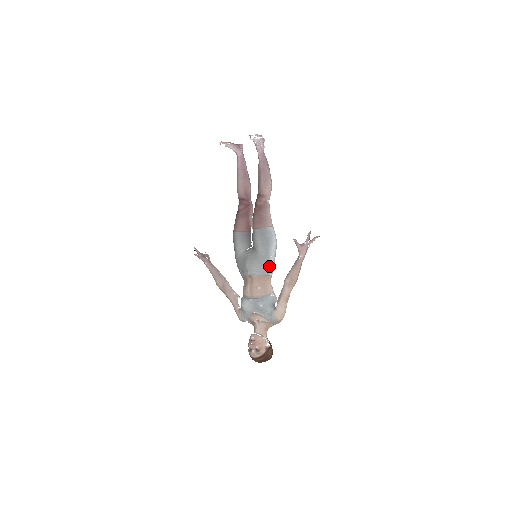
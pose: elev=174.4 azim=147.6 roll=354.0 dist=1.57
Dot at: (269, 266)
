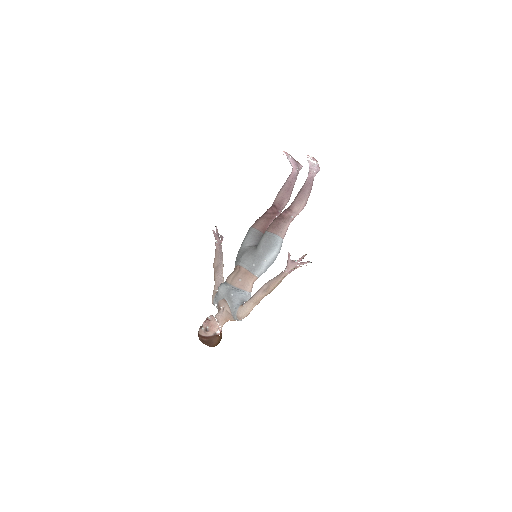
Dot at: (259, 267)
